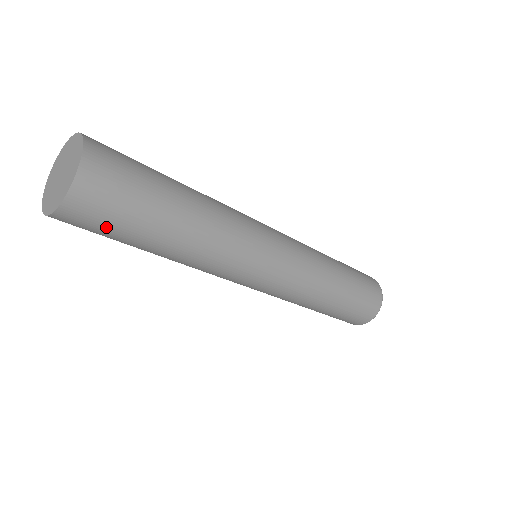
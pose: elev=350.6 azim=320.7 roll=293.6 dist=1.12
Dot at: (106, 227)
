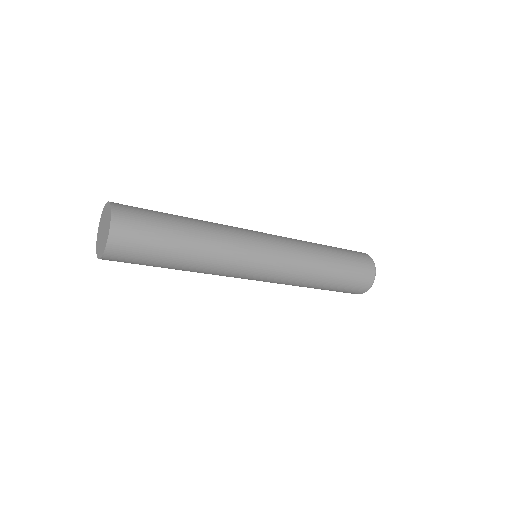
Dot at: (131, 263)
